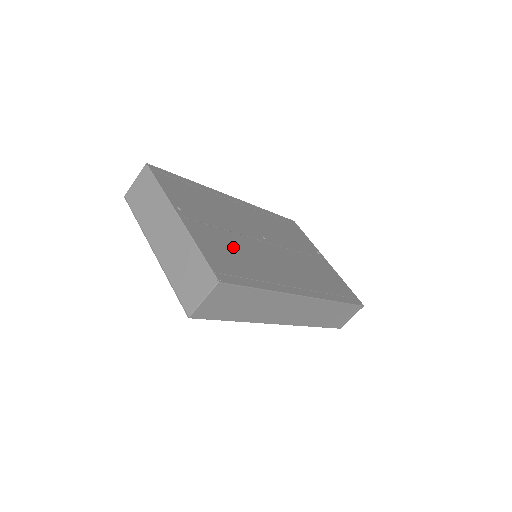
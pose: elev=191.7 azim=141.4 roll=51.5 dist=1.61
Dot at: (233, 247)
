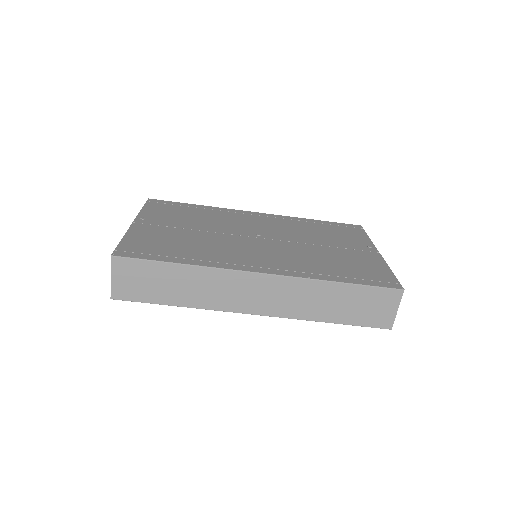
Dot at: (182, 239)
